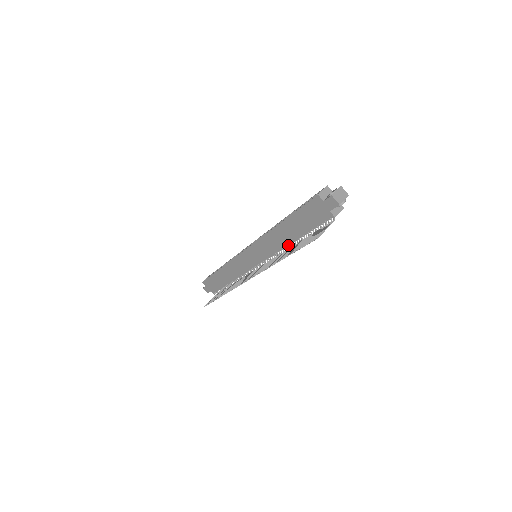
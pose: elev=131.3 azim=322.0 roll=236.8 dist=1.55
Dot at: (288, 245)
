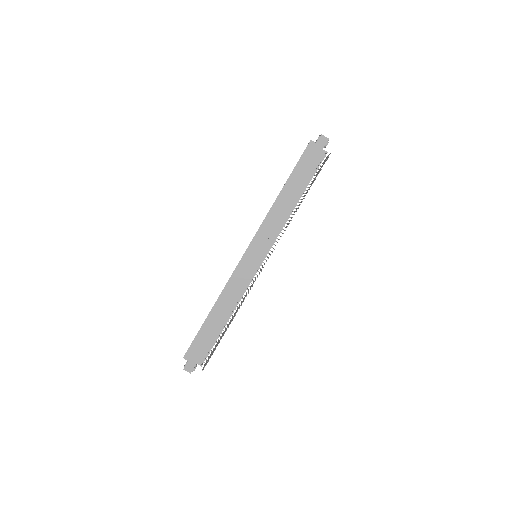
Dot at: (290, 213)
